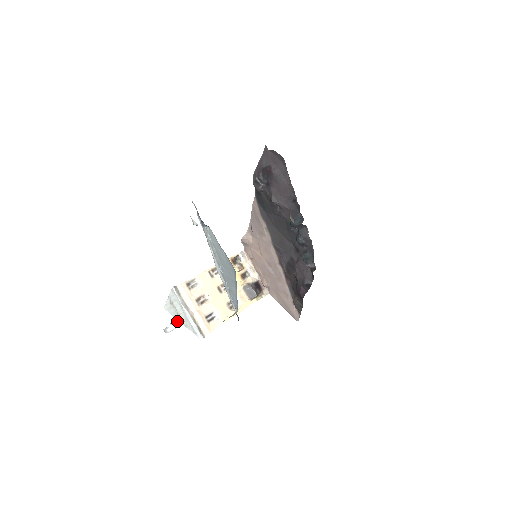
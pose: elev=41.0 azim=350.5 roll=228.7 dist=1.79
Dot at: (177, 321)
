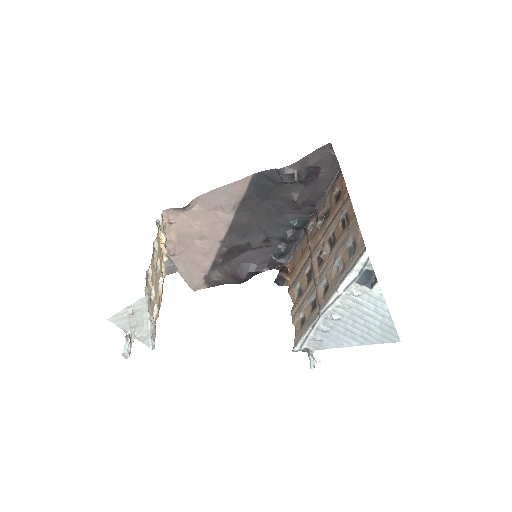
Dot at: (132, 336)
